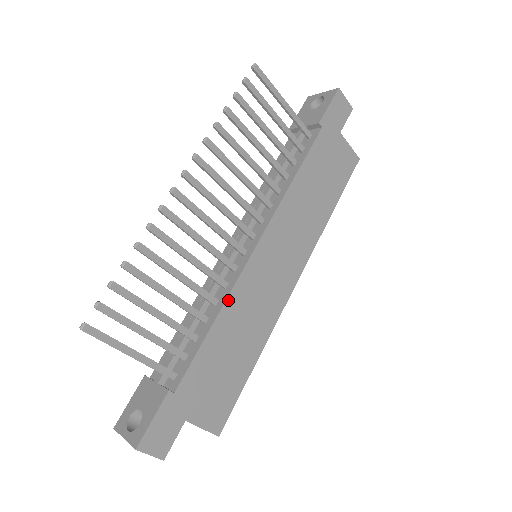
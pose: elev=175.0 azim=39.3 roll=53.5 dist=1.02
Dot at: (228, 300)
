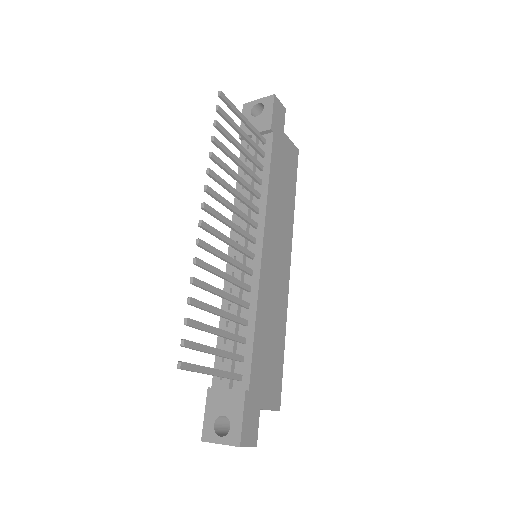
Dot at: (258, 300)
